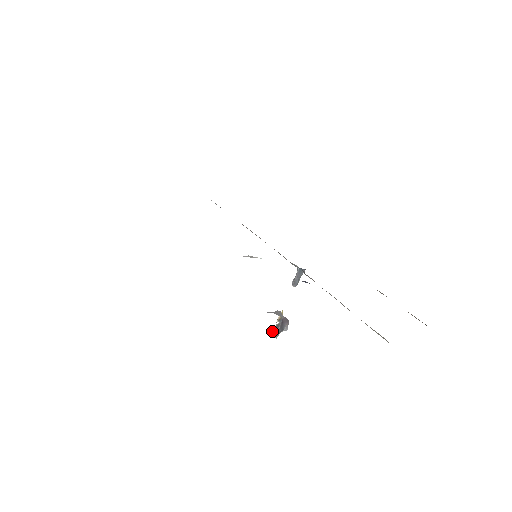
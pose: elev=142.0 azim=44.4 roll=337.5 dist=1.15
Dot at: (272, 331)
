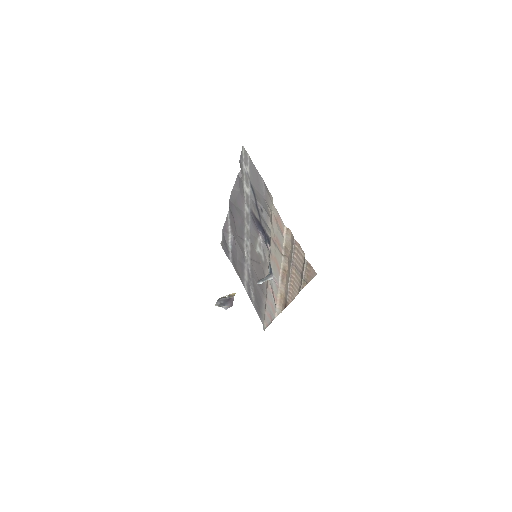
Dot at: (218, 299)
